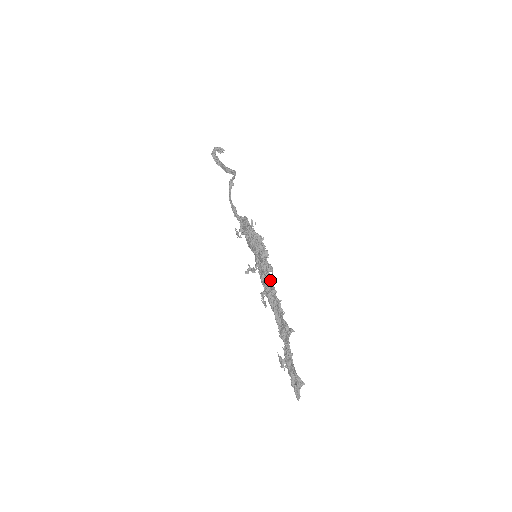
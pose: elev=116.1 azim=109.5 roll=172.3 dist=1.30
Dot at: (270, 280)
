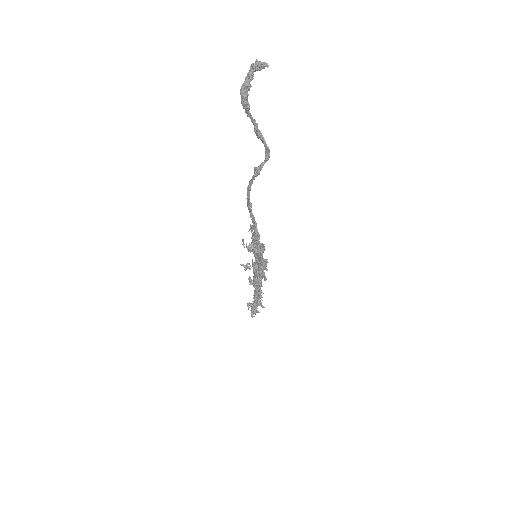
Dot at: occluded
